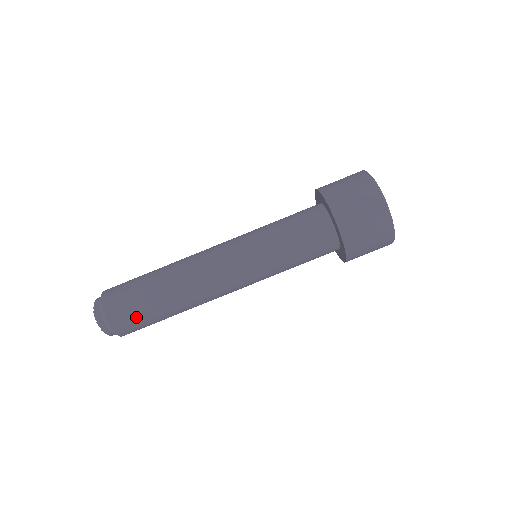
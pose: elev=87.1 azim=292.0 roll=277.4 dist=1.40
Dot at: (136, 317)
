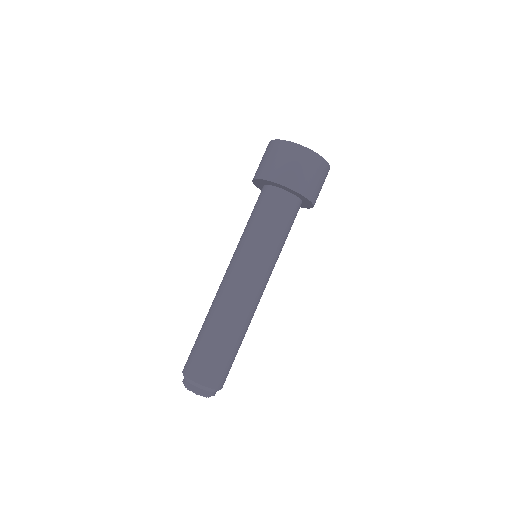
Dot at: (206, 360)
